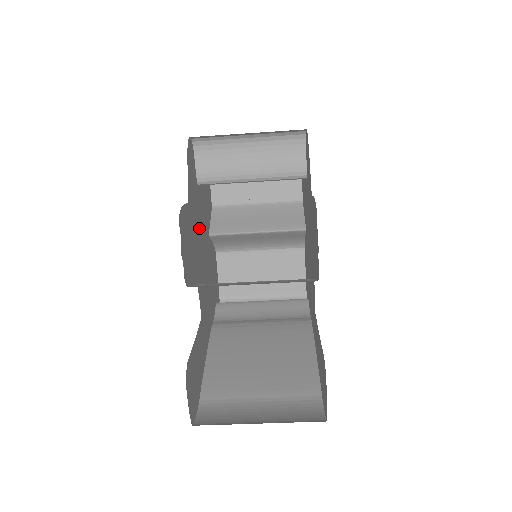
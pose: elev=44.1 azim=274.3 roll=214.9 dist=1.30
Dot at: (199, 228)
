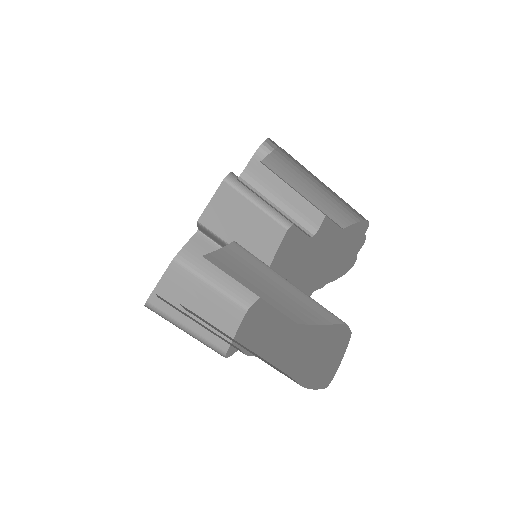
Dot at: occluded
